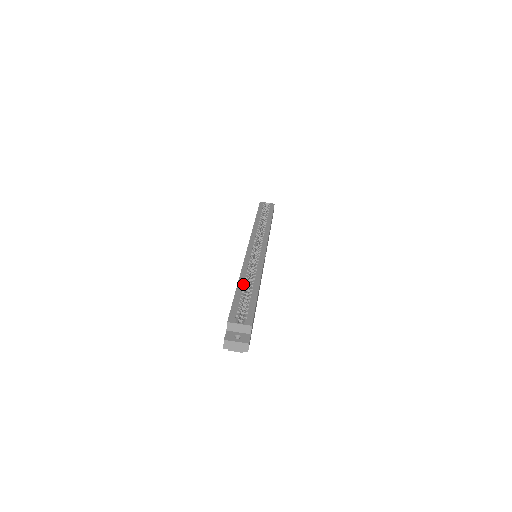
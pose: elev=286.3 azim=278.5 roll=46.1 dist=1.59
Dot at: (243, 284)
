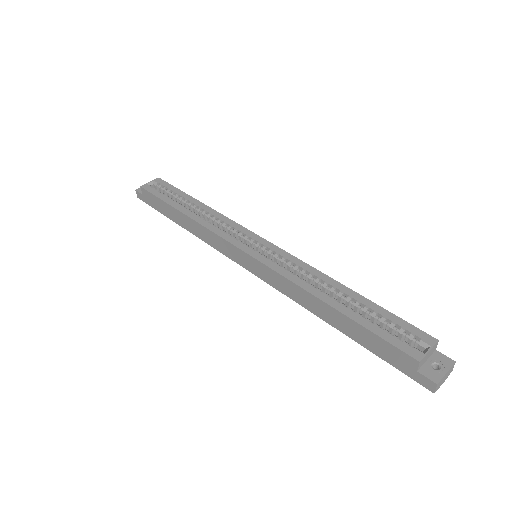
Dot at: (336, 302)
